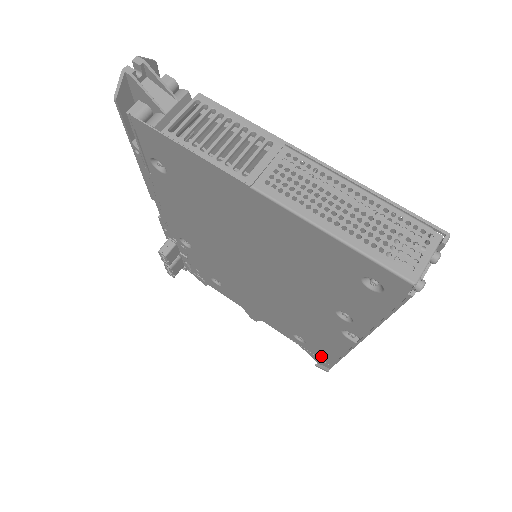
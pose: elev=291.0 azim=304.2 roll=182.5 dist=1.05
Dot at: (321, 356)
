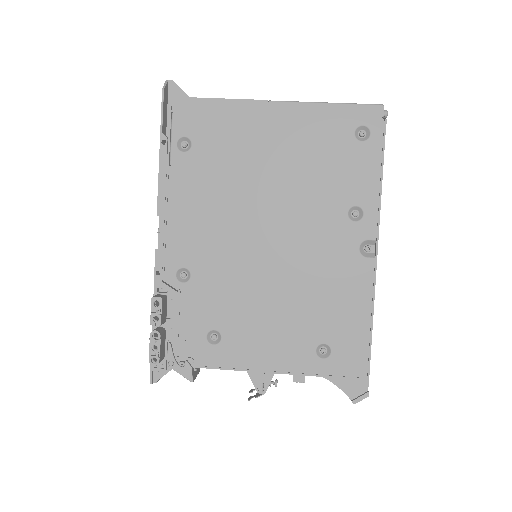
Dot at: (352, 364)
